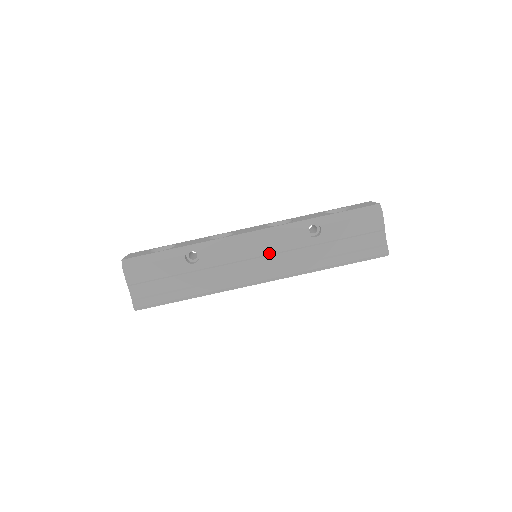
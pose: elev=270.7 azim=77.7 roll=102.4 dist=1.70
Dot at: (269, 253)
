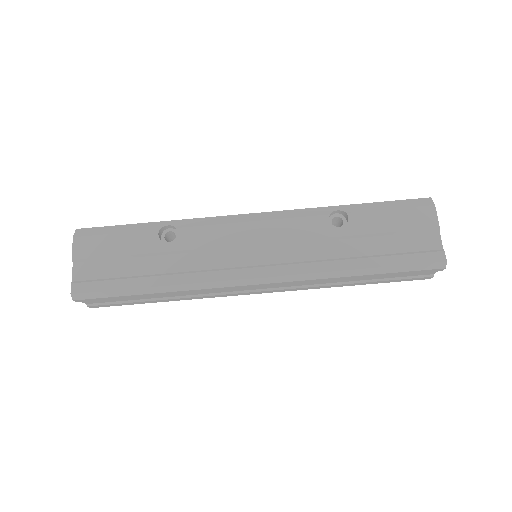
Dot at: (273, 241)
